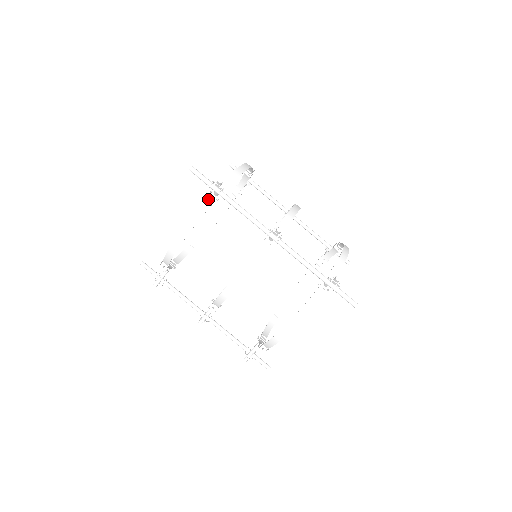
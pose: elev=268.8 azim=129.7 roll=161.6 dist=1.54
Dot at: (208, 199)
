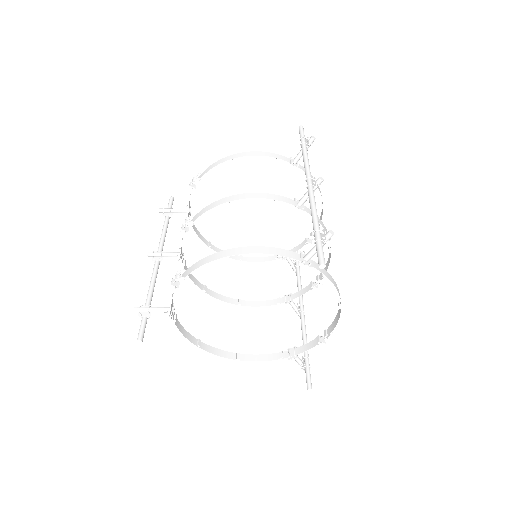
Dot at: (286, 158)
